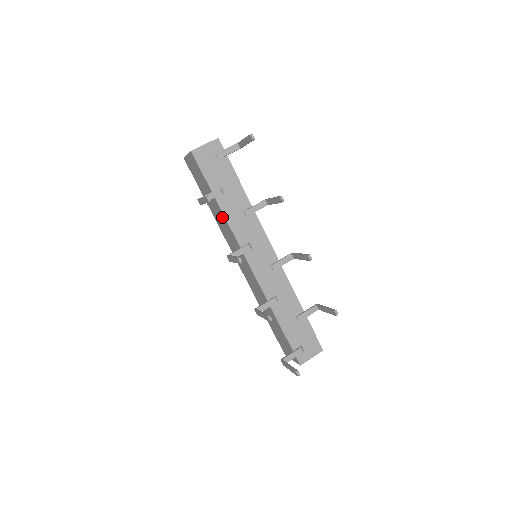
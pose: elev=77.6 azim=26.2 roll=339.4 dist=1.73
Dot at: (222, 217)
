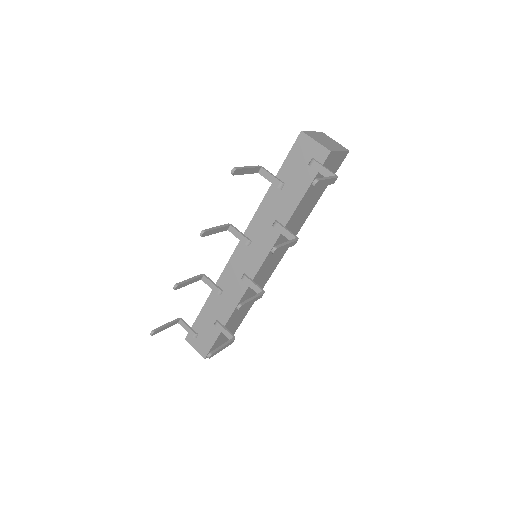
Dot at: occluded
